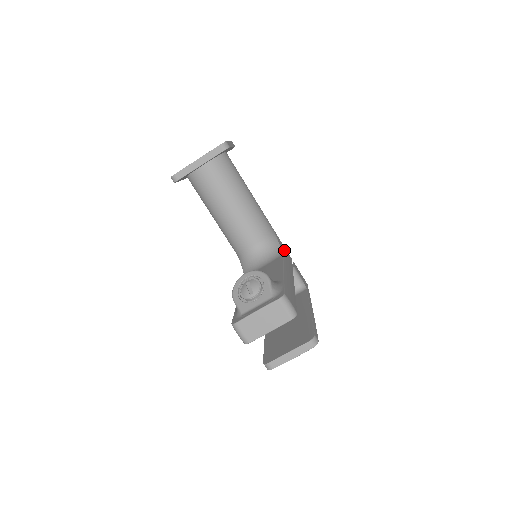
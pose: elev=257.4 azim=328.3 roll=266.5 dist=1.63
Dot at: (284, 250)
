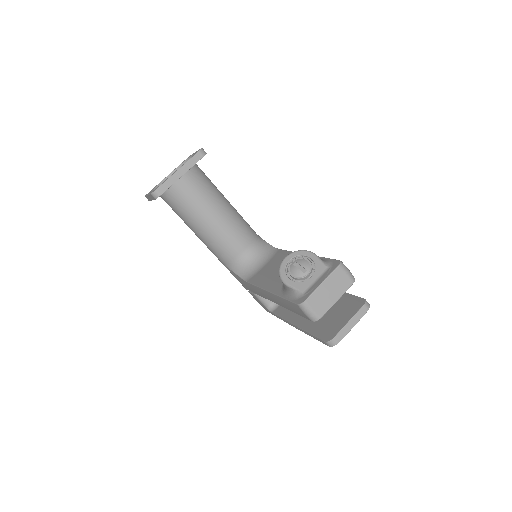
Dot at: occluded
